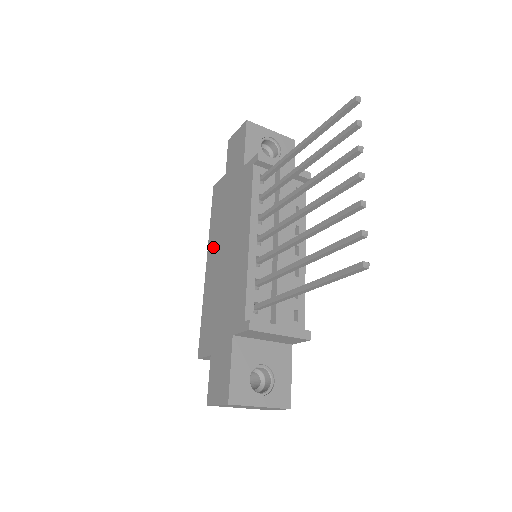
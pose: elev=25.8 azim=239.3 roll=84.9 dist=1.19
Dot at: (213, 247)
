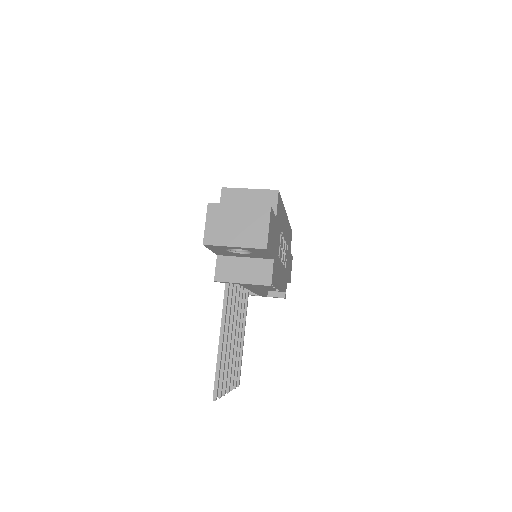
Dot at: occluded
